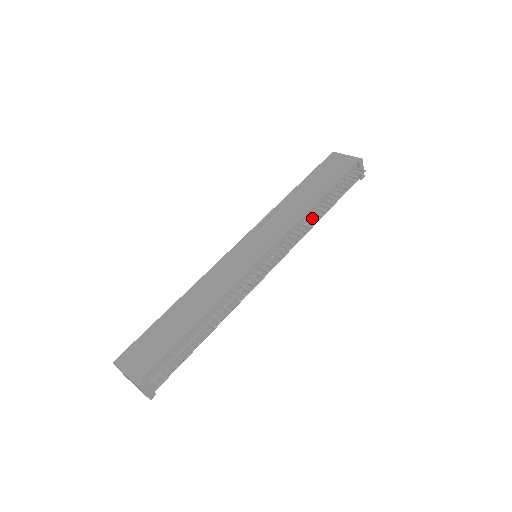
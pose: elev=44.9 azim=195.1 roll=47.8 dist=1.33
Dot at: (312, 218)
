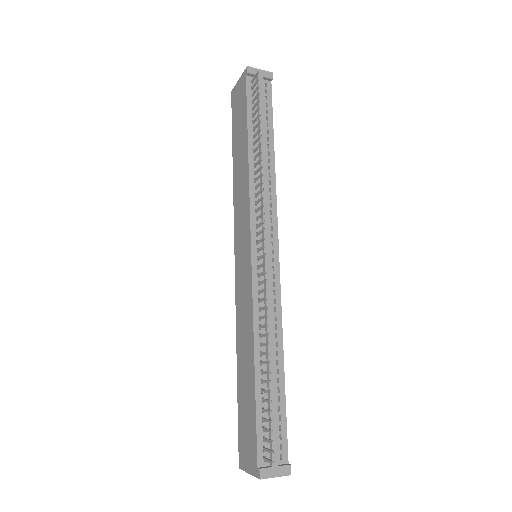
Dot at: (258, 171)
